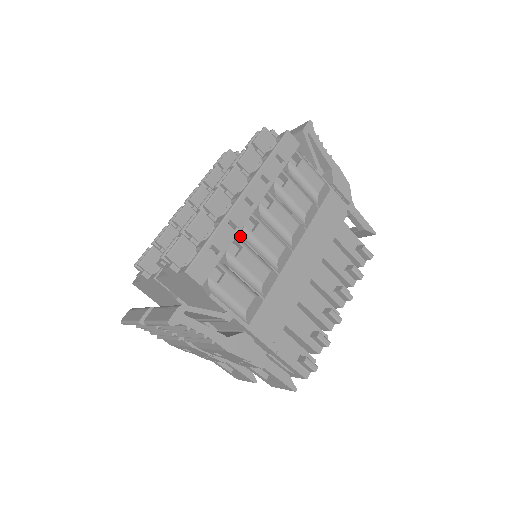
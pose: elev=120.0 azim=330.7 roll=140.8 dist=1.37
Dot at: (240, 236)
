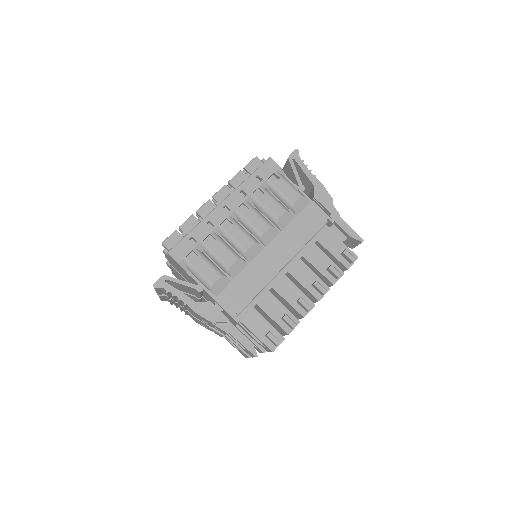
Dot at: (216, 232)
